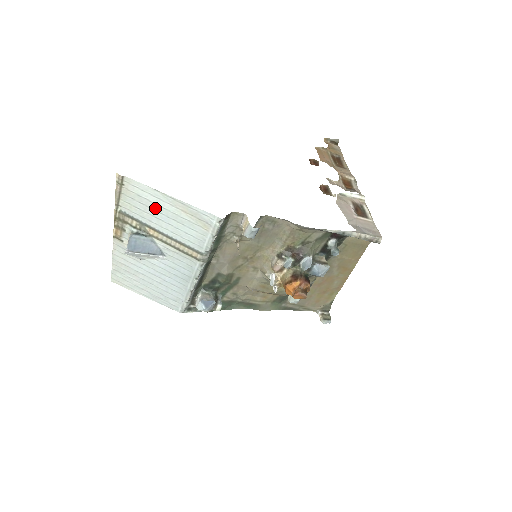
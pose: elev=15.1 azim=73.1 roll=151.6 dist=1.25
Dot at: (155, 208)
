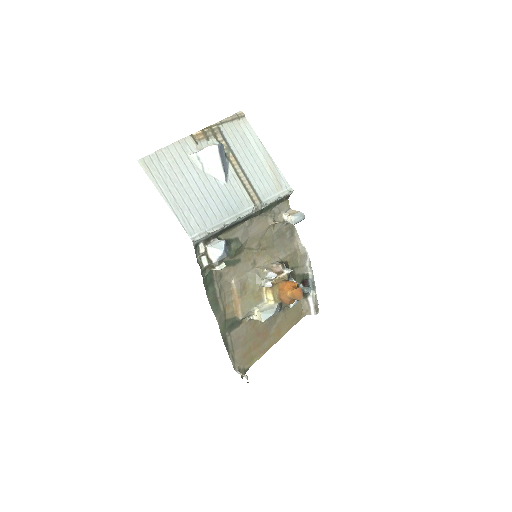
Dot at: (250, 149)
